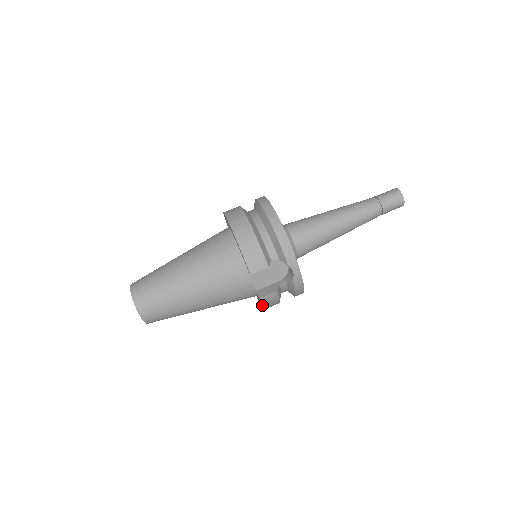
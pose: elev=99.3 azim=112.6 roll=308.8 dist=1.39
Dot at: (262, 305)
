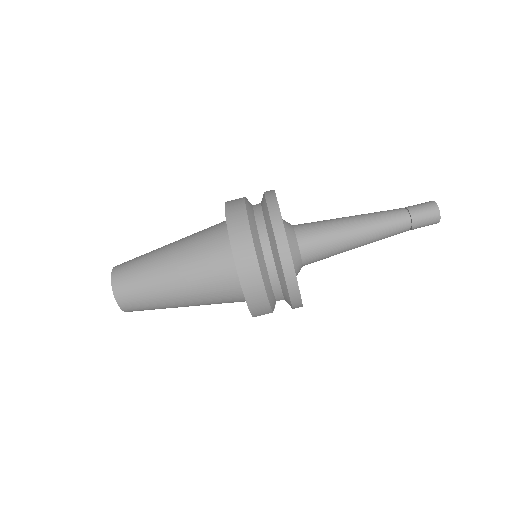
Dot at: occluded
